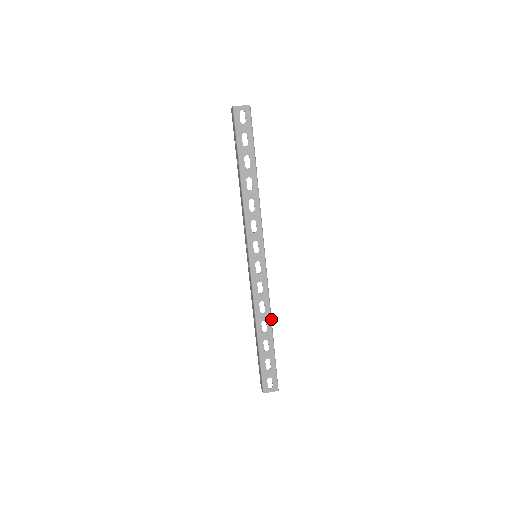
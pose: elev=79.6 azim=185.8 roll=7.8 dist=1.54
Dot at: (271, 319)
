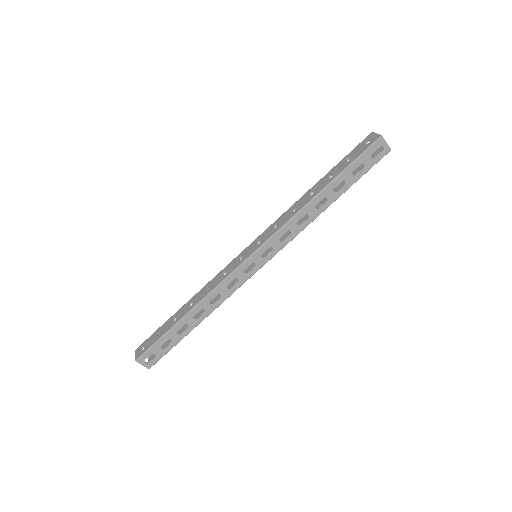
Dot at: (210, 313)
